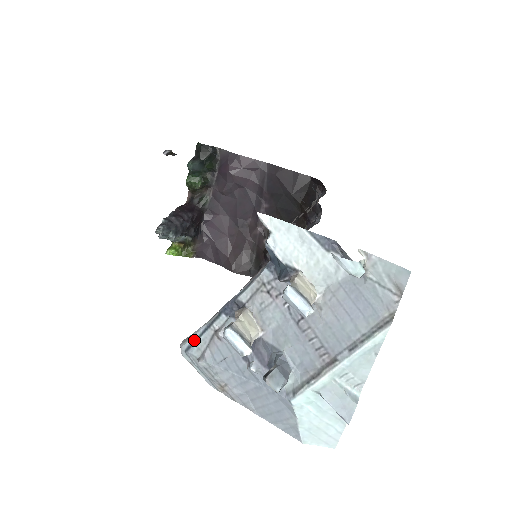
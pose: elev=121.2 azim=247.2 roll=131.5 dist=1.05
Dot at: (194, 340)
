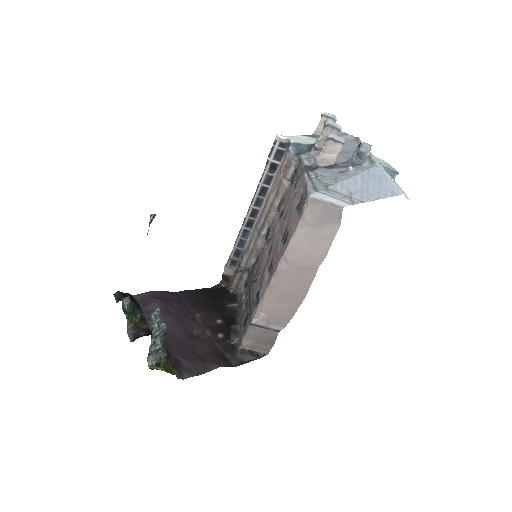
Dot at: (313, 186)
